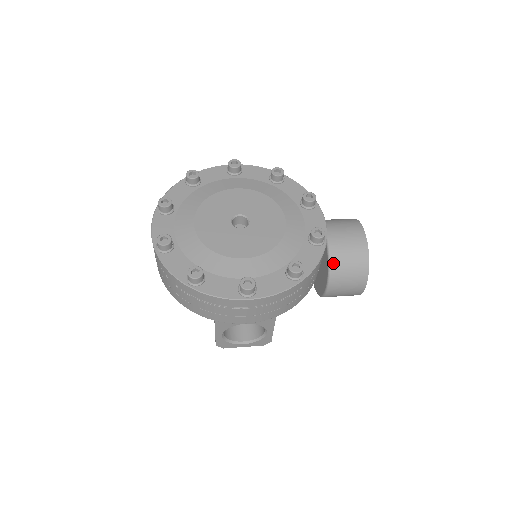
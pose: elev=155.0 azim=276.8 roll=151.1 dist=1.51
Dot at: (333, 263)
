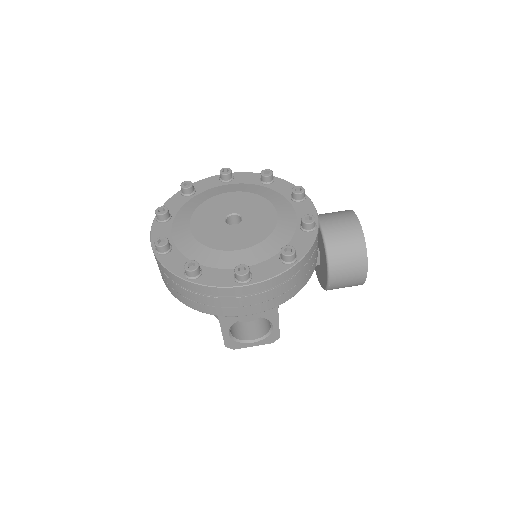
Dot at: (330, 251)
